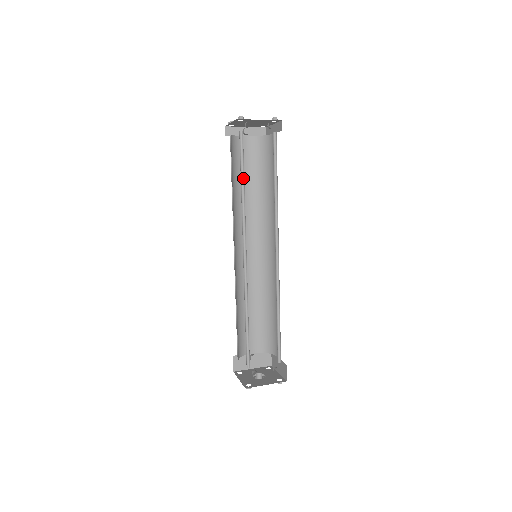
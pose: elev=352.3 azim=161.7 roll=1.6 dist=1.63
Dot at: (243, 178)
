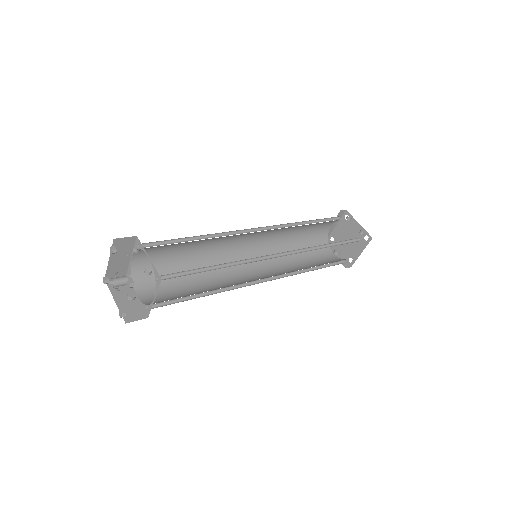
Dot at: occluded
